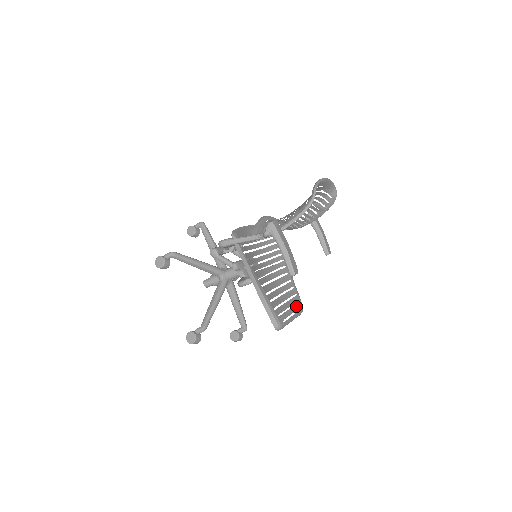
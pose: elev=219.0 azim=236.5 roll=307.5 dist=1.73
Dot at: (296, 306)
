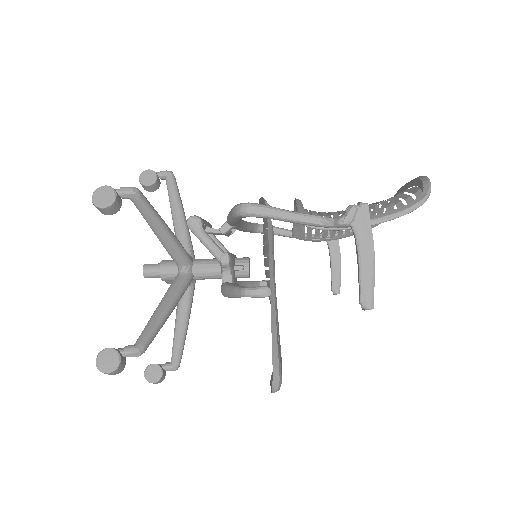
Dot at: occluded
